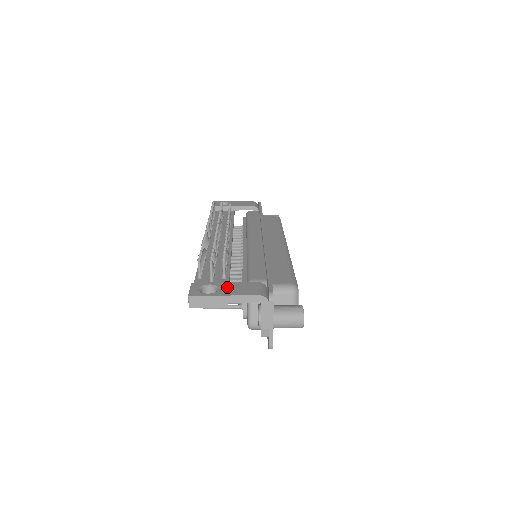
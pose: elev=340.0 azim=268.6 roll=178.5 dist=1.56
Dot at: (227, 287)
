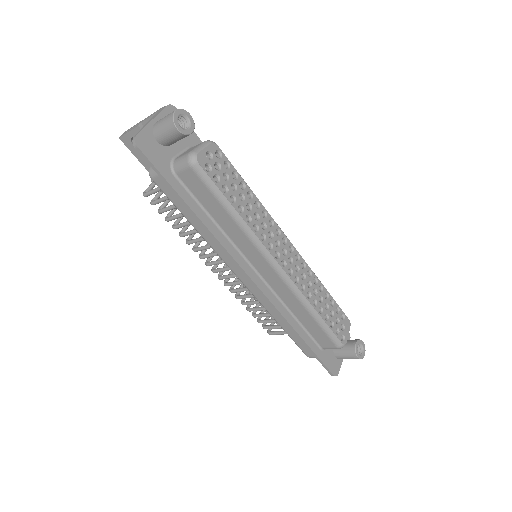
Dot at: occluded
